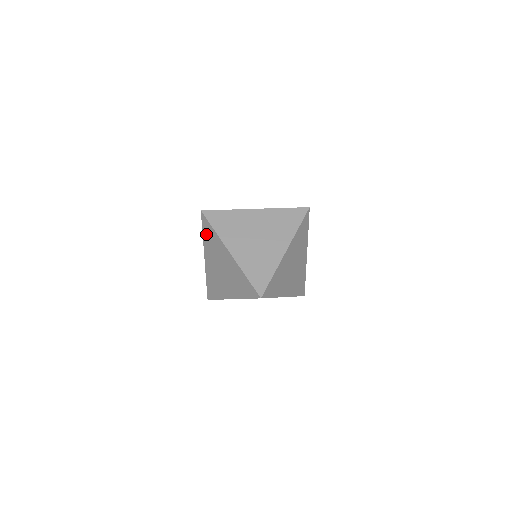
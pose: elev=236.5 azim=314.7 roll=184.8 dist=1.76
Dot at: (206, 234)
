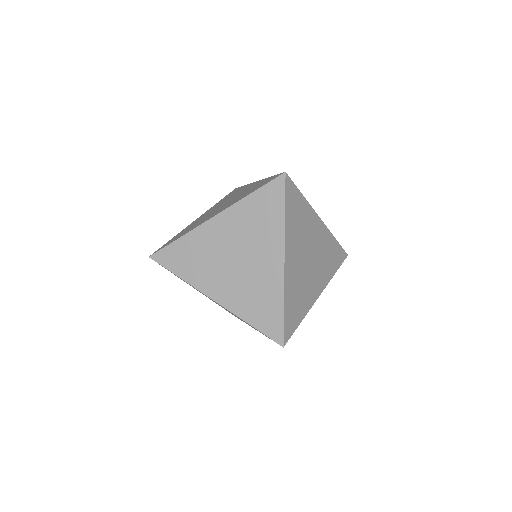
Dot at: occluded
